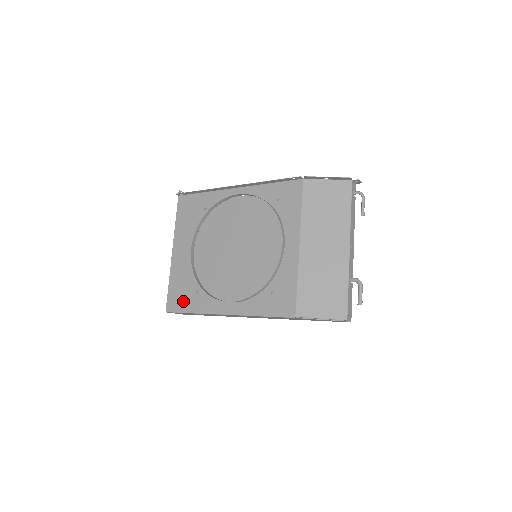
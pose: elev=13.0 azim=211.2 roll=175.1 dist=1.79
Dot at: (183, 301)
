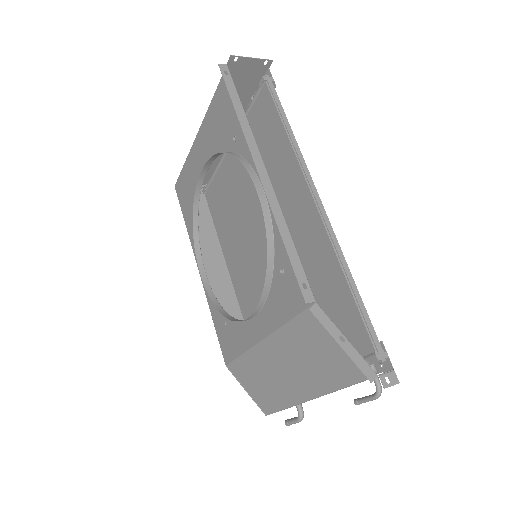
Dot at: (185, 202)
